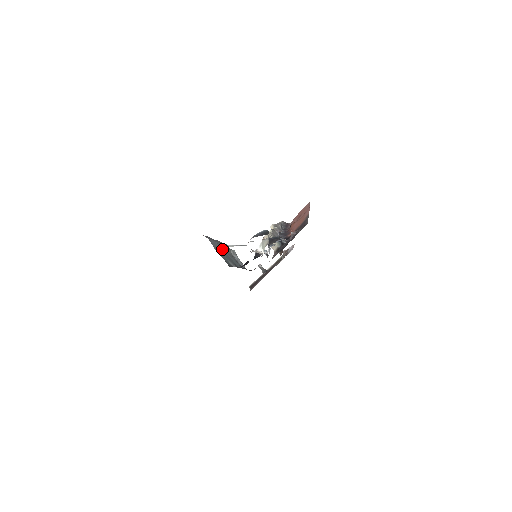
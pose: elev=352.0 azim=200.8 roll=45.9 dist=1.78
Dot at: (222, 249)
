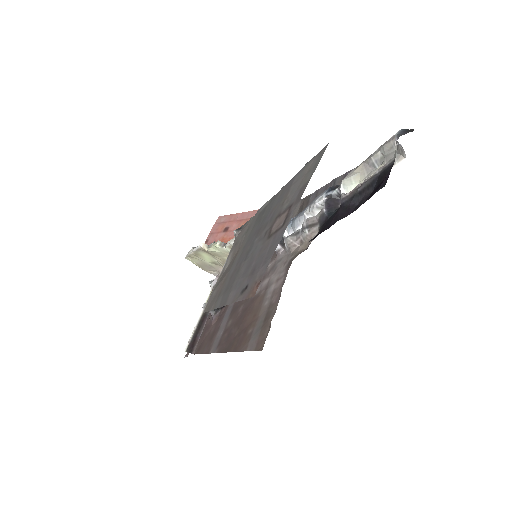
Dot at: occluded
